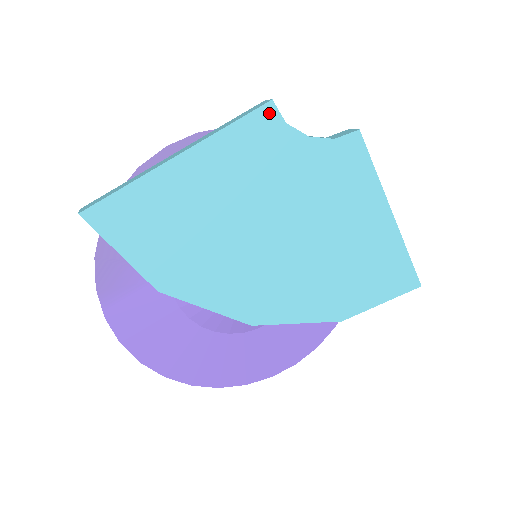
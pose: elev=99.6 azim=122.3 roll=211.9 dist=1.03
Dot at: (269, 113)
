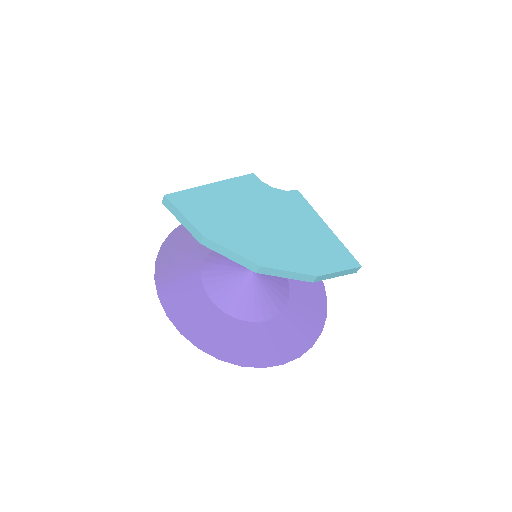
Dot at: (253, 177)
